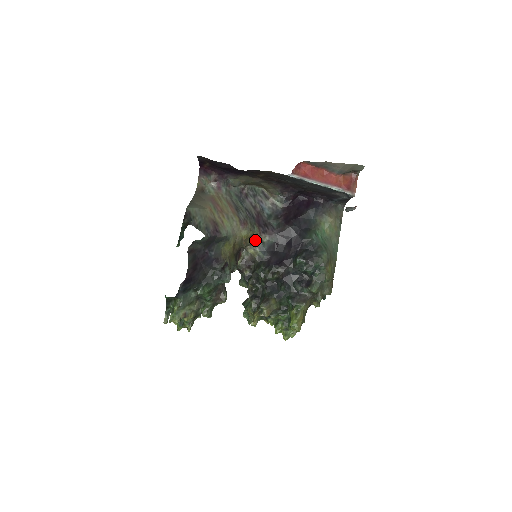
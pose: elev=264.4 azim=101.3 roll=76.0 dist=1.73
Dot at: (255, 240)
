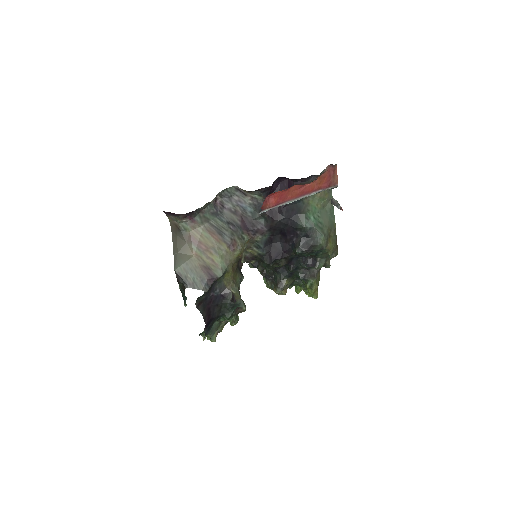
Dot at: (249, 243)
